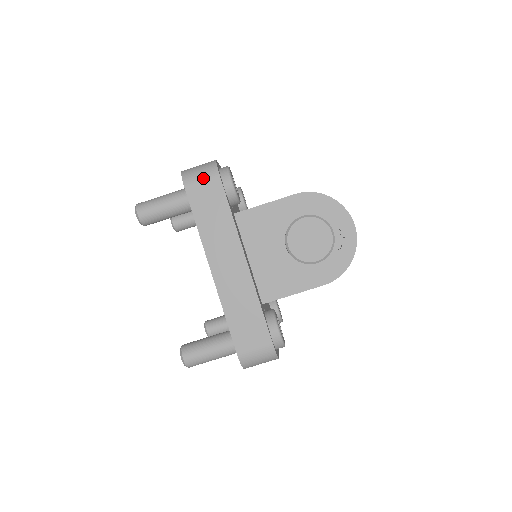
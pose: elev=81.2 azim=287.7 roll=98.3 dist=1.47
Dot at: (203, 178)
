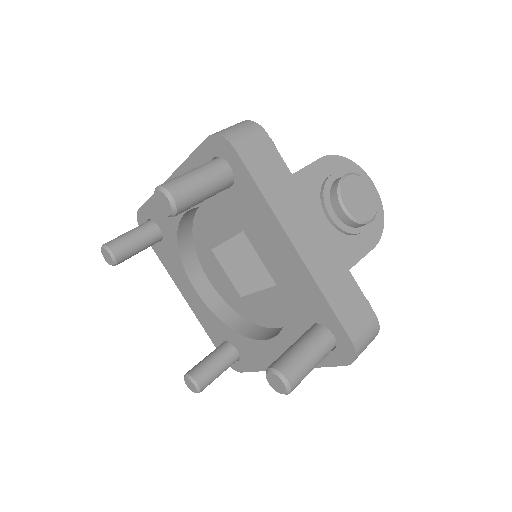
Dot at: (250, 136)
